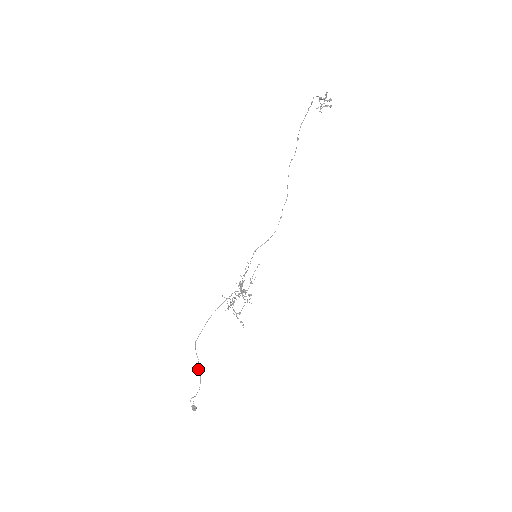
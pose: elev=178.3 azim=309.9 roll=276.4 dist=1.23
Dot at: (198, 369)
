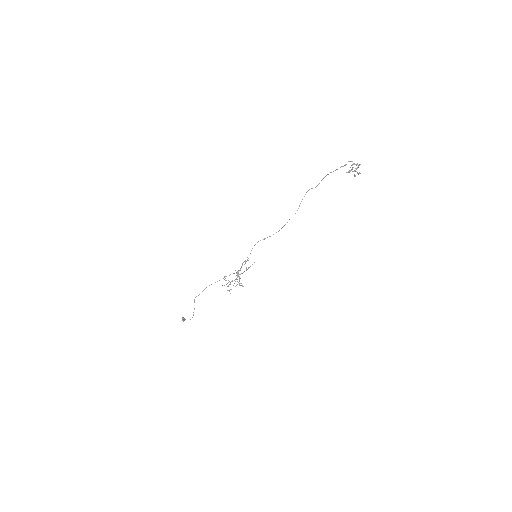
Dot at: (193, 312)
